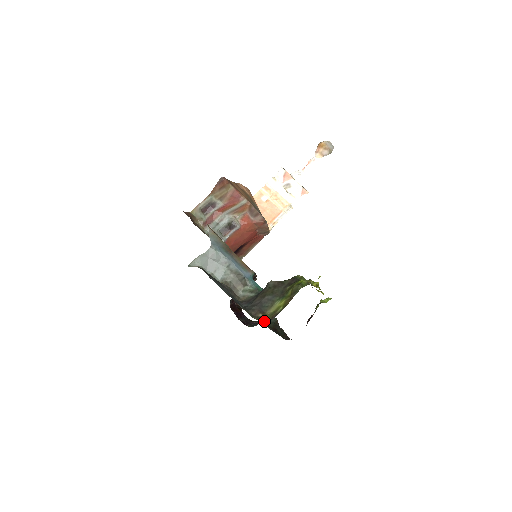
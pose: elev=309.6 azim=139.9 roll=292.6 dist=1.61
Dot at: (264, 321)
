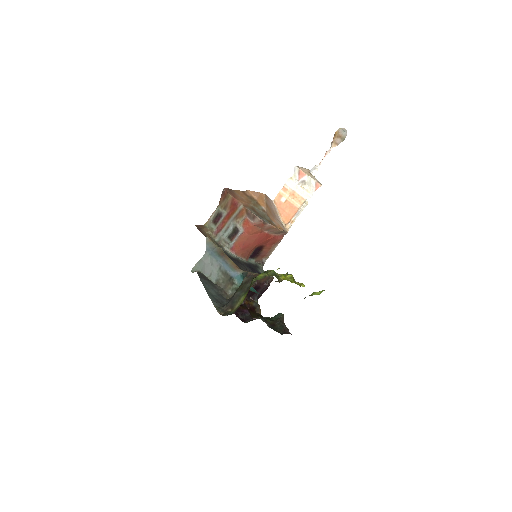
Dot at: (226, 315)
